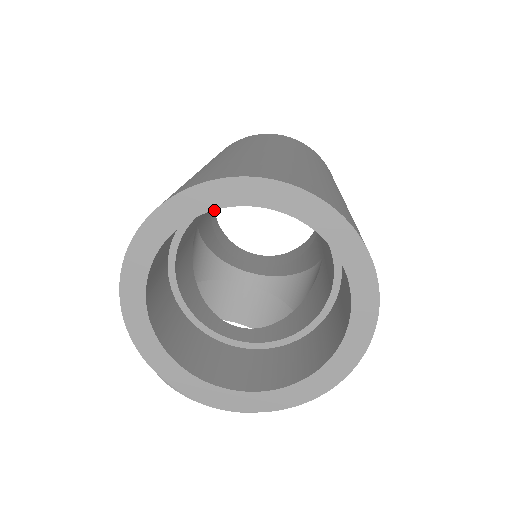
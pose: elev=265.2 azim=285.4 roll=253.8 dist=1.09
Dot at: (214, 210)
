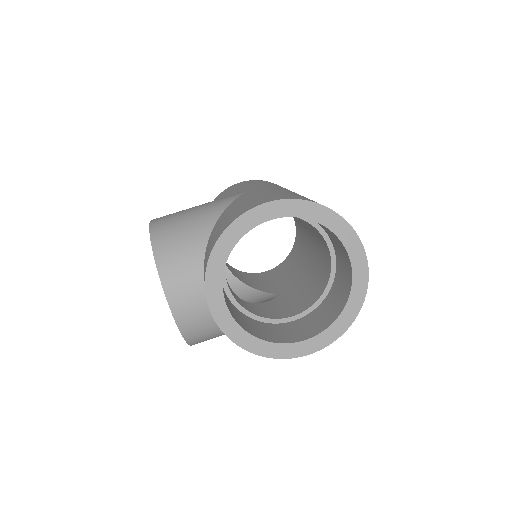
Dot at: occluded
